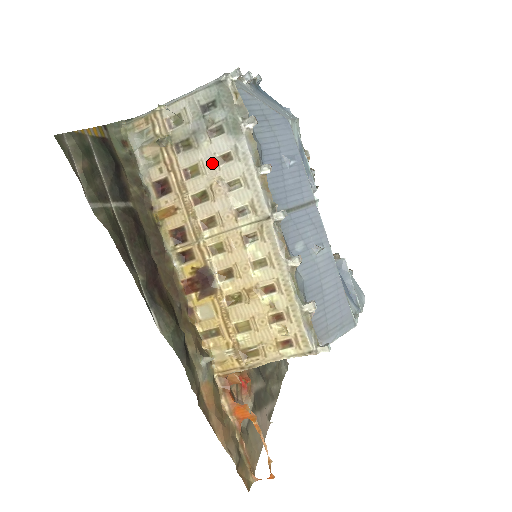
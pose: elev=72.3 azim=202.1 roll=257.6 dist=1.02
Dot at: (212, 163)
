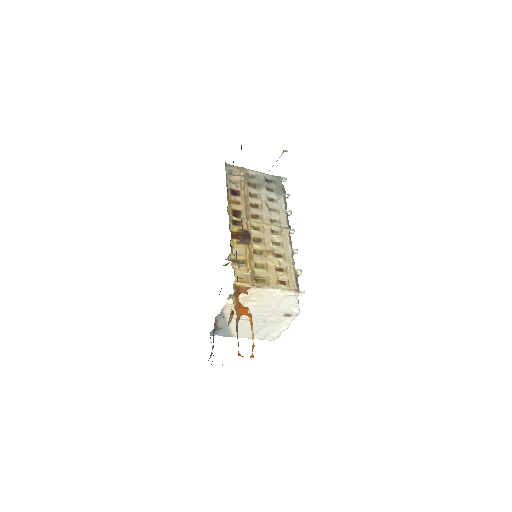
Dot at: (265, 198)
